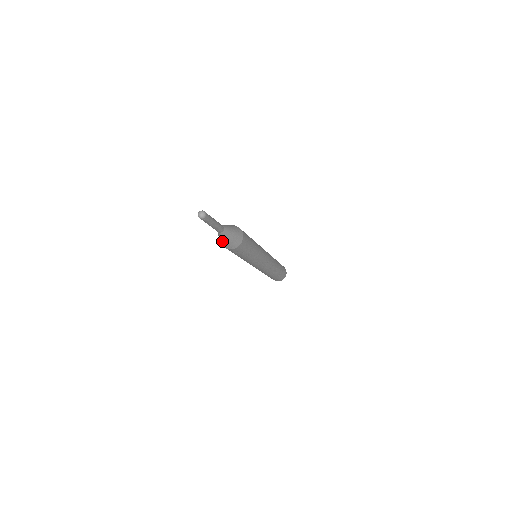
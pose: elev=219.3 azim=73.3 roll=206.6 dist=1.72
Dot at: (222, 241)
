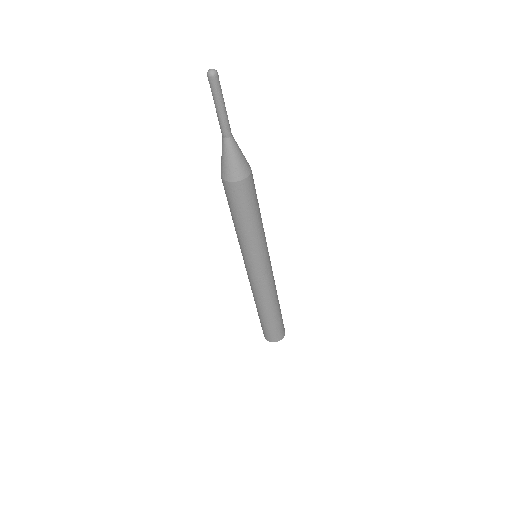
Dot at: (226, 163)
